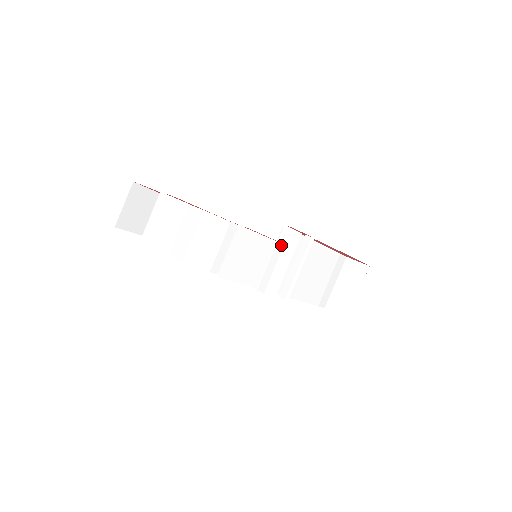
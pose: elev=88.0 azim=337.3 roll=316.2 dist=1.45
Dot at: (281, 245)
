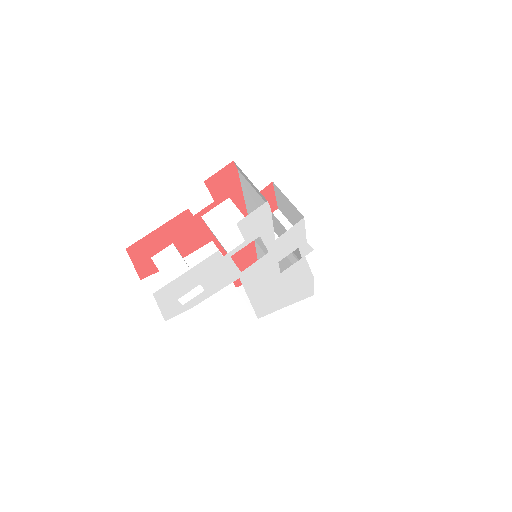
Dot at: (276, 211)
